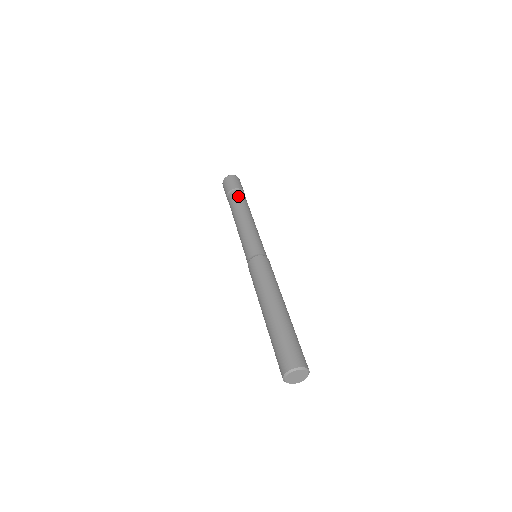
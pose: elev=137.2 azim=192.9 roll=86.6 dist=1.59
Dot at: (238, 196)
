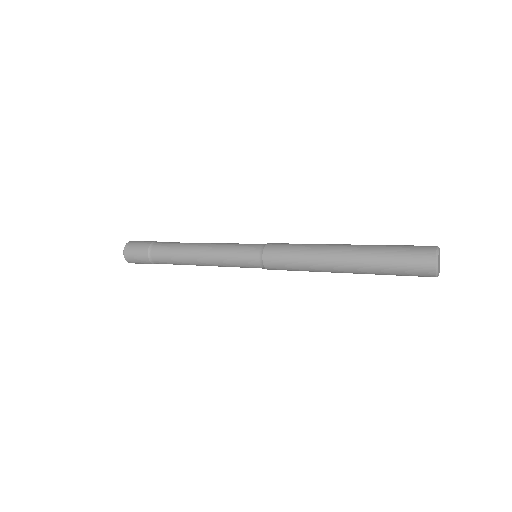
Dot at: (165, 243)
